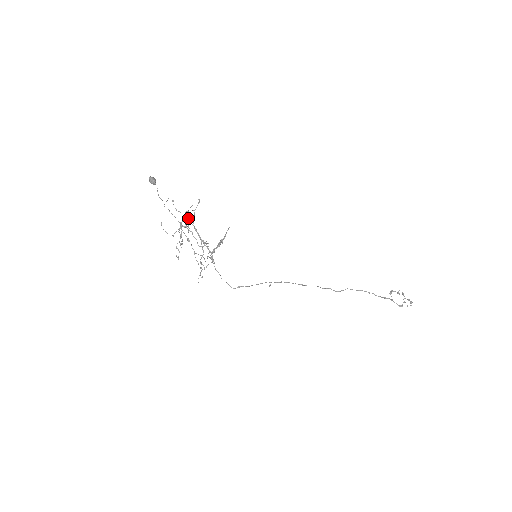
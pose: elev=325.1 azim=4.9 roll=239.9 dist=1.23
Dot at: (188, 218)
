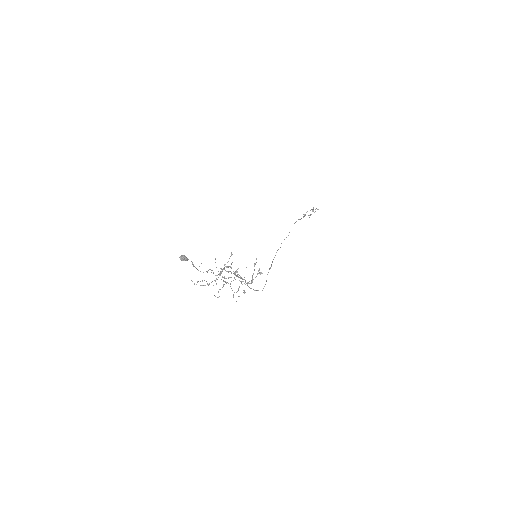
Dot at: occluded
